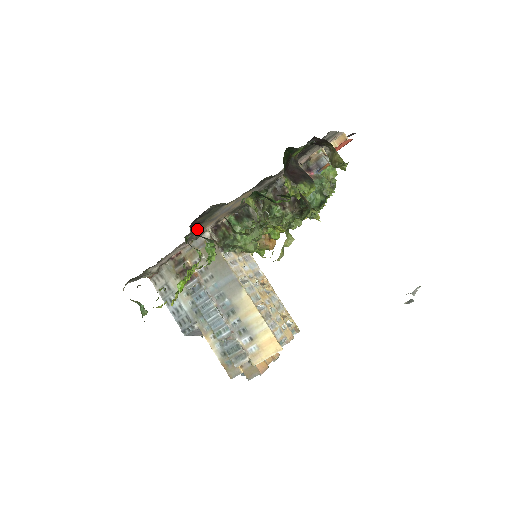
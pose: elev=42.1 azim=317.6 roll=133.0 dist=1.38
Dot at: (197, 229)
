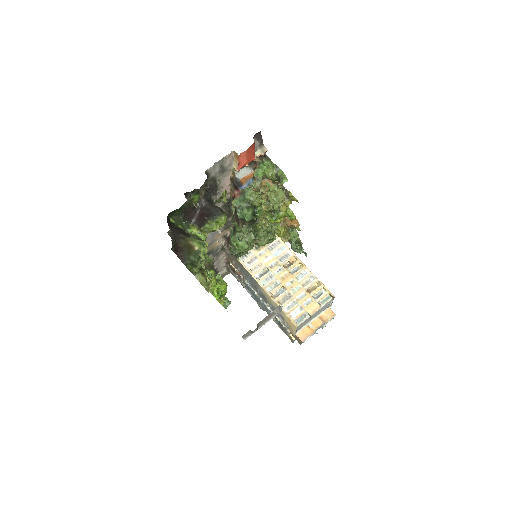
Dot at: (208, 252)
